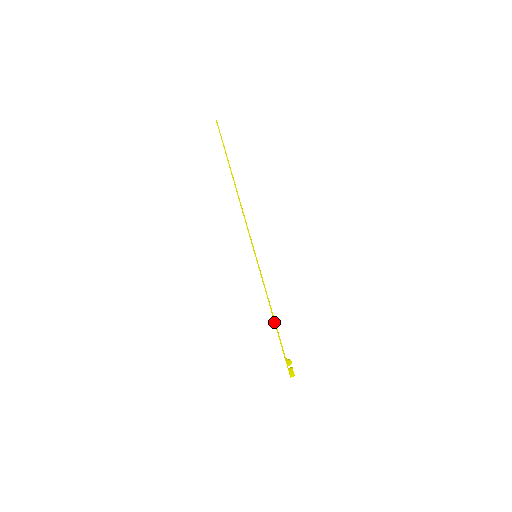
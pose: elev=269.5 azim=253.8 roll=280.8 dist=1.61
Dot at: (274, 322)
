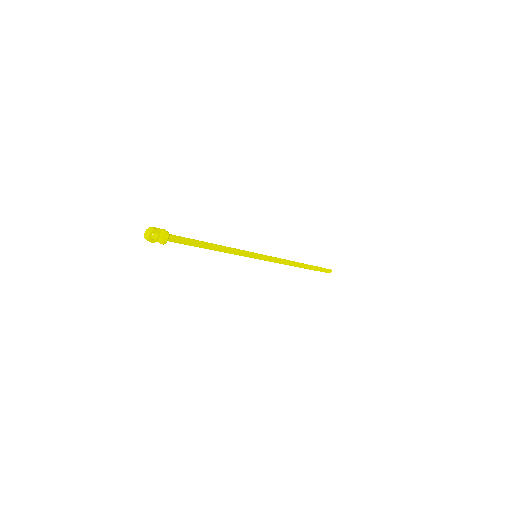
Dot at: occluded
